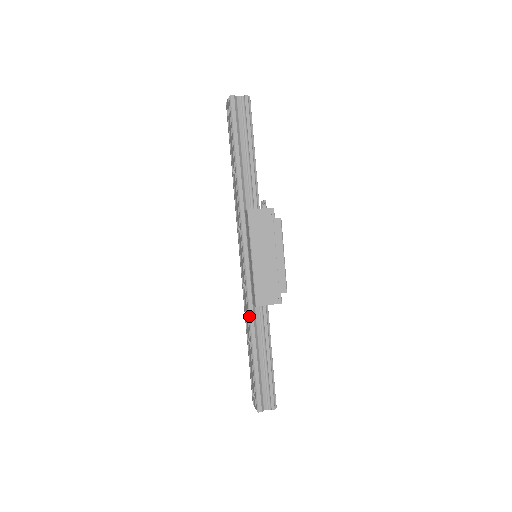
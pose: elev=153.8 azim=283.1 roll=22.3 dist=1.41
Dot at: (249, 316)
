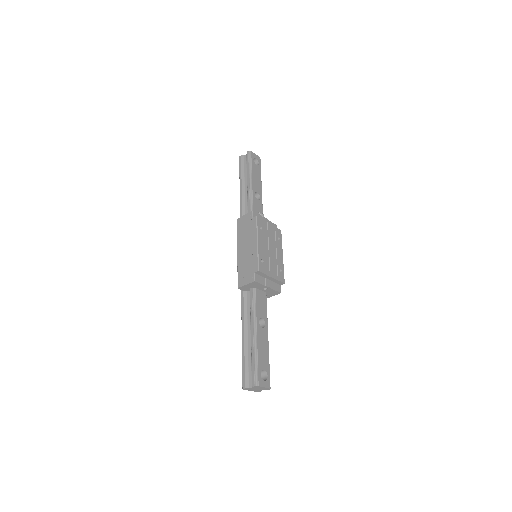
Dot at: (241, 301)
